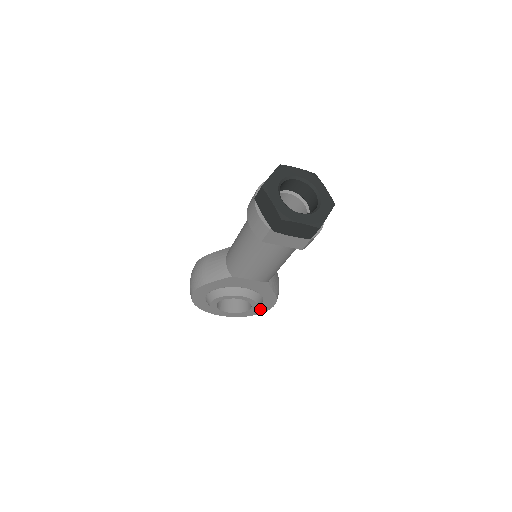
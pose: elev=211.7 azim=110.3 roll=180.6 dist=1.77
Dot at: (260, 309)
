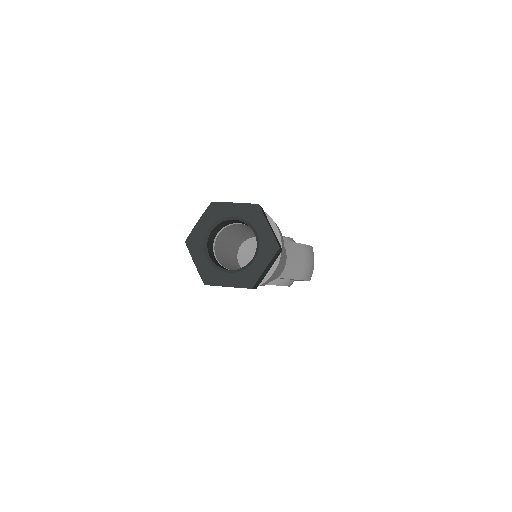
Dot at: occluded
